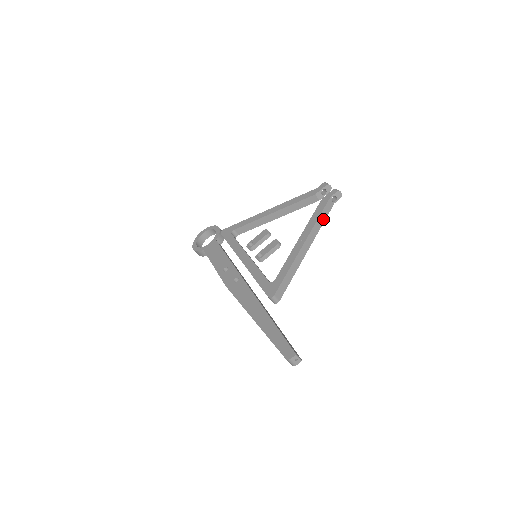
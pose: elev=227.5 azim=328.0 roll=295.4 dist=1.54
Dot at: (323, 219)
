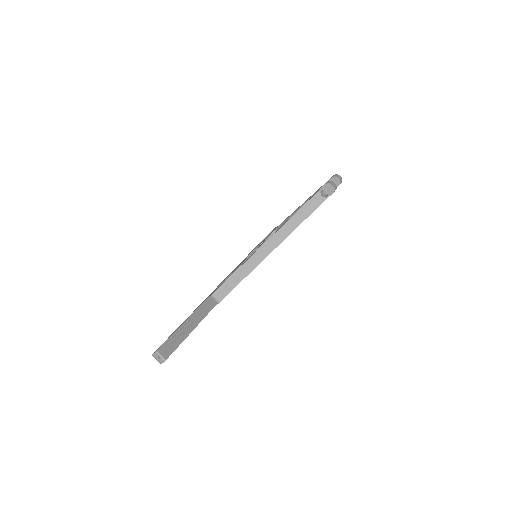
Dot at: (302, 217)
